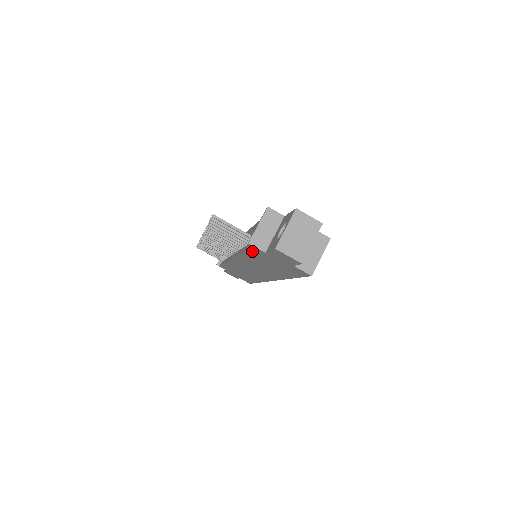
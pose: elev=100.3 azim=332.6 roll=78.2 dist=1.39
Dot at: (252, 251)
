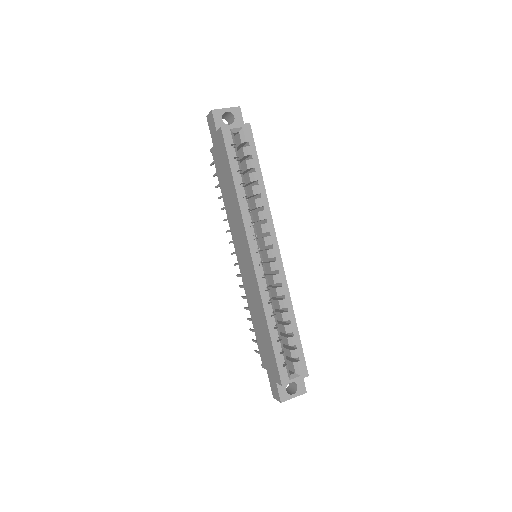
Dot at: (217, 168)
